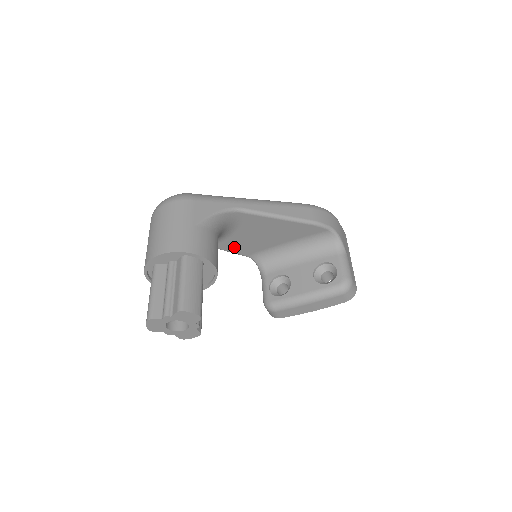
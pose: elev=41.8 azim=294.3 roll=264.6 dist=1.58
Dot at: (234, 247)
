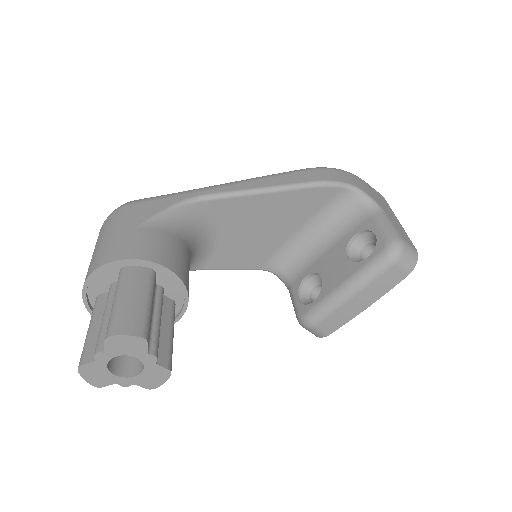
Dot at: (234, 260)
